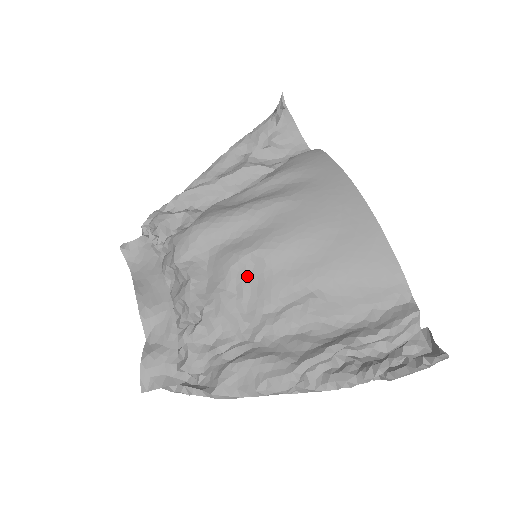
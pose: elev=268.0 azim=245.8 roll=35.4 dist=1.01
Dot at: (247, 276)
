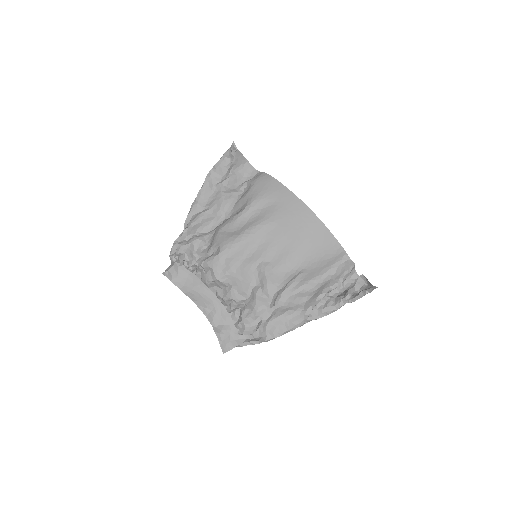
Dot at: (263, 274)
